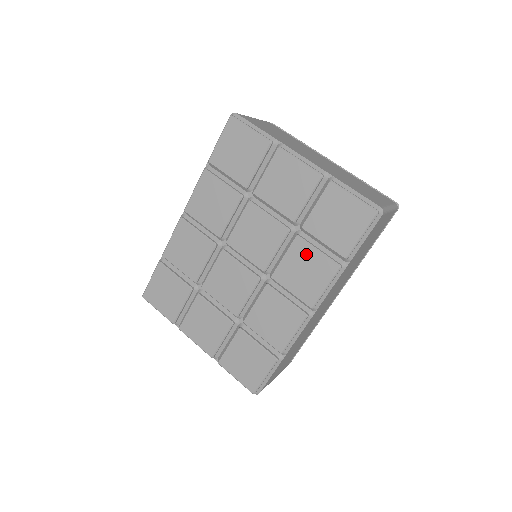
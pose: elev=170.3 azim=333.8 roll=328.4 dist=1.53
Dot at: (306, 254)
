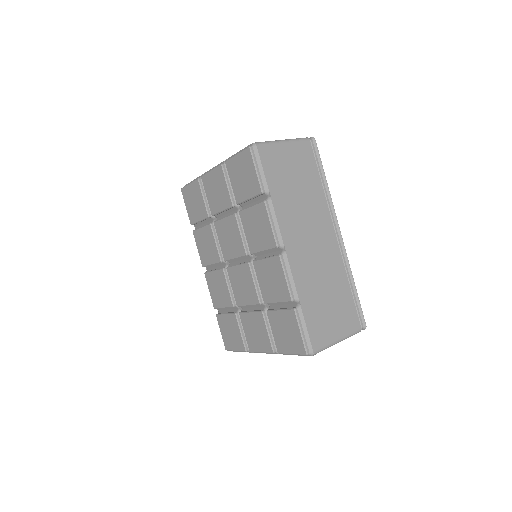
Dot at: (249, 216)
